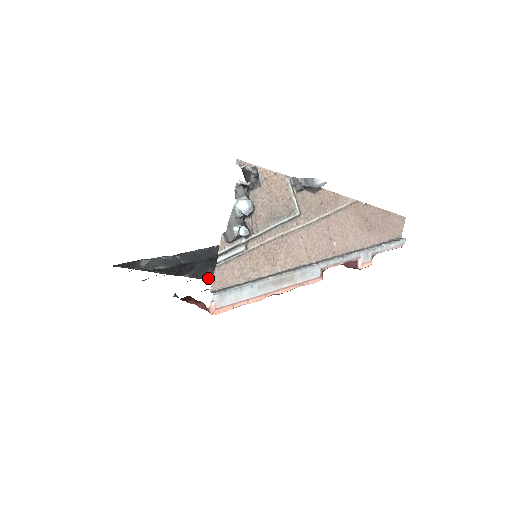
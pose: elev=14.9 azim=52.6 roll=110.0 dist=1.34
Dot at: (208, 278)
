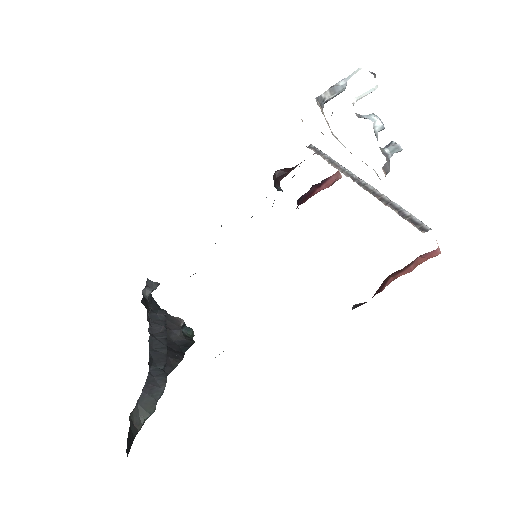
Dot at: (168, 370)
